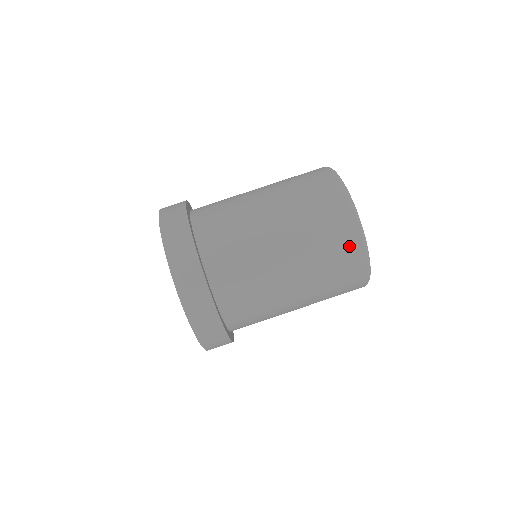
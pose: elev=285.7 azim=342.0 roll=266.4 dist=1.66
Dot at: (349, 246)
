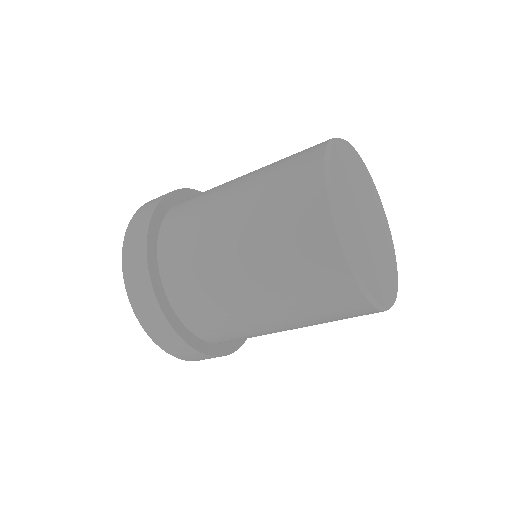
Dot at: (305, 168)
